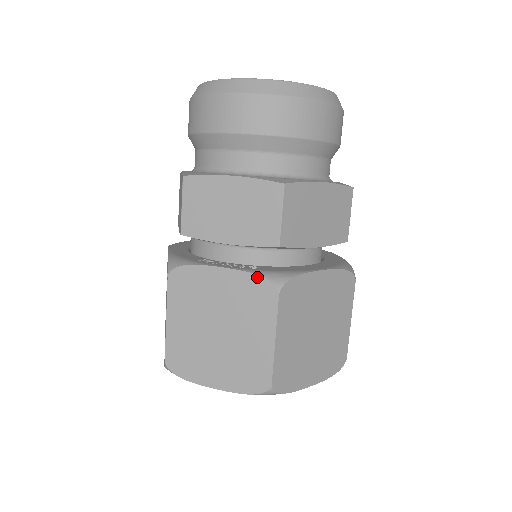
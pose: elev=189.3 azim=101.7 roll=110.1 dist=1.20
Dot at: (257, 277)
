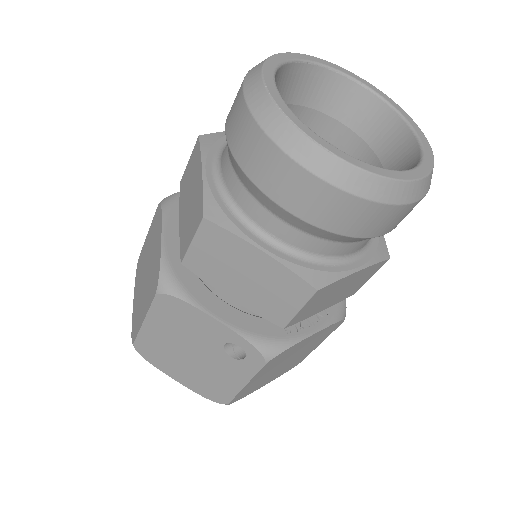
Dot at: (337, 323)
